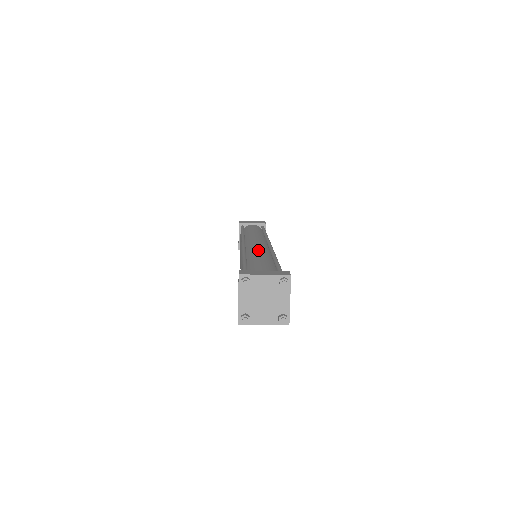
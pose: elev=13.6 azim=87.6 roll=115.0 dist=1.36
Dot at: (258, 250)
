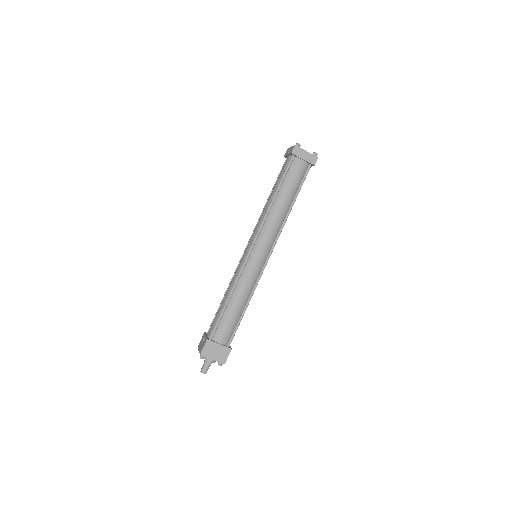
Dot at: occluded
